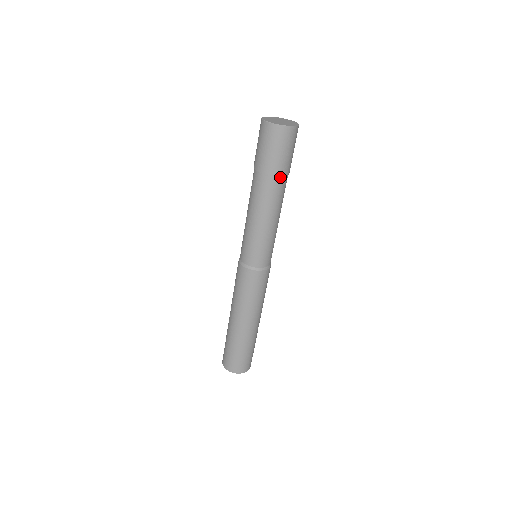
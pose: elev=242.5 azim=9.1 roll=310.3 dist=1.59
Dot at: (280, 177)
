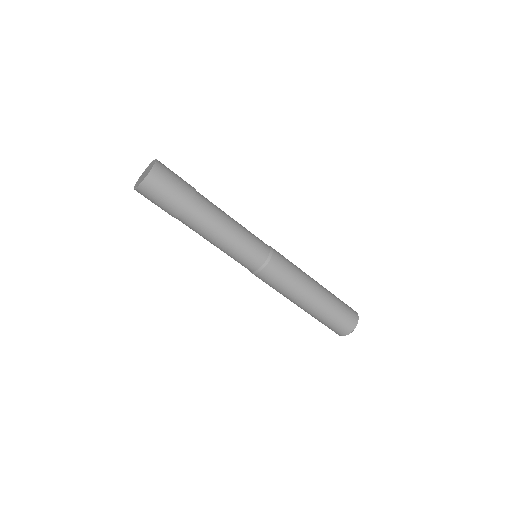
Dot at: (196, 194)
